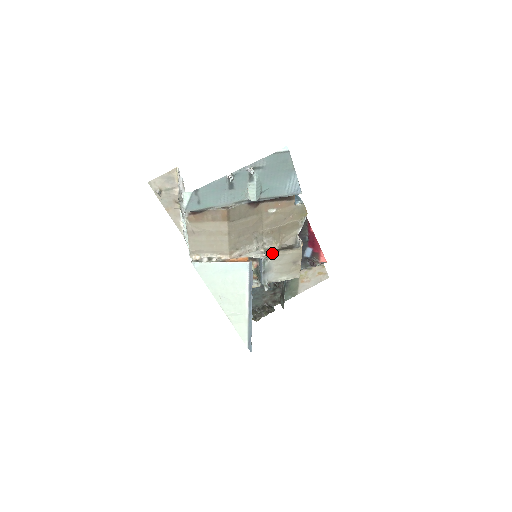
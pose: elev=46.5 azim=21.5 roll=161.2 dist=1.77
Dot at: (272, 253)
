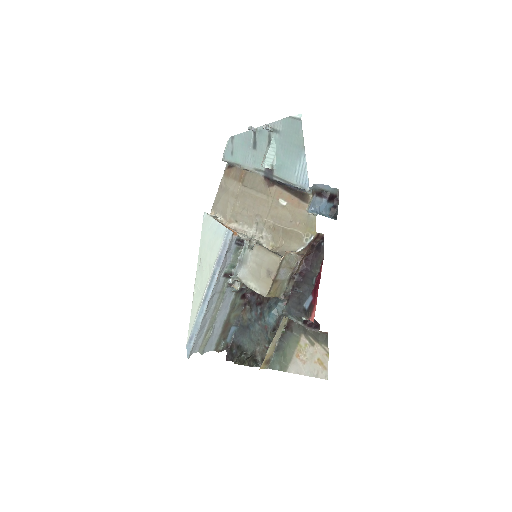
Dot at: (256, 244)
